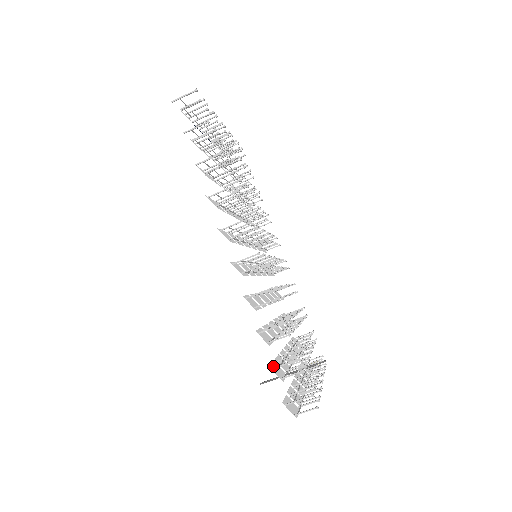
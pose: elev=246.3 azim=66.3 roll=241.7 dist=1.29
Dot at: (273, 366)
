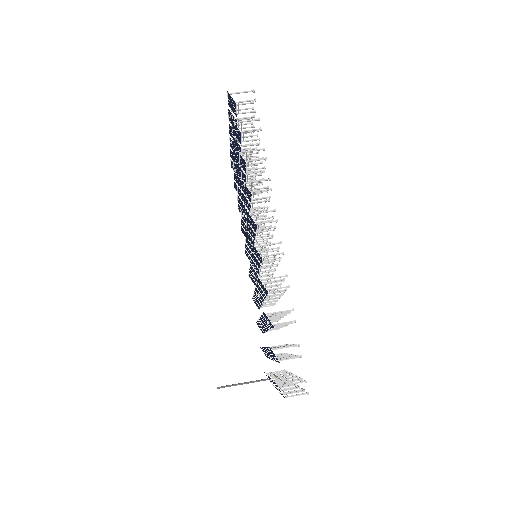
Dot at: occluded
